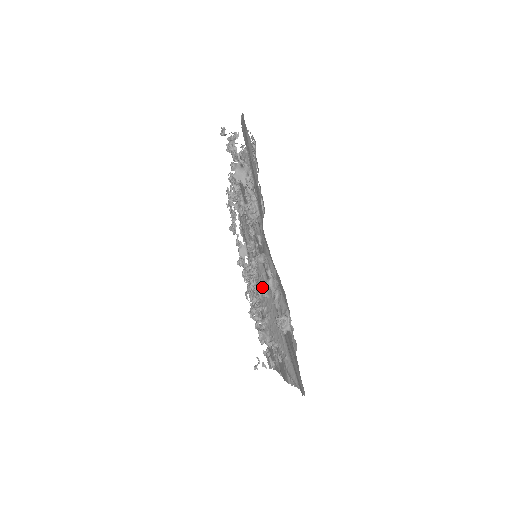
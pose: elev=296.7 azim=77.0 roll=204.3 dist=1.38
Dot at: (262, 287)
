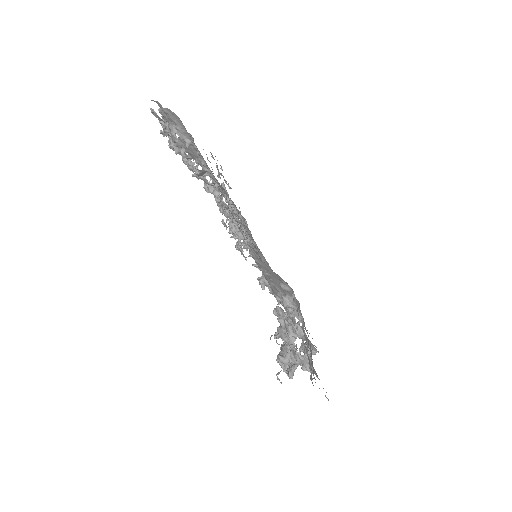
Dot at: occluded
